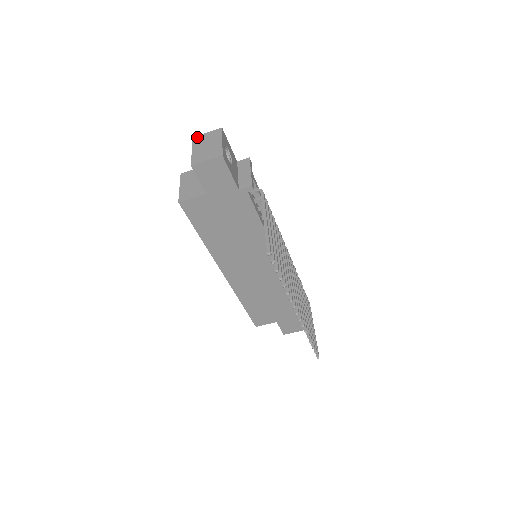
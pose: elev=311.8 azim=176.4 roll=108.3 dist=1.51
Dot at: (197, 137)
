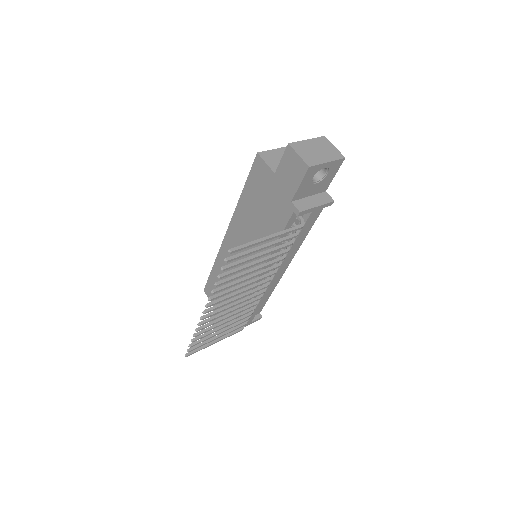
Dot at: (326, 139)
